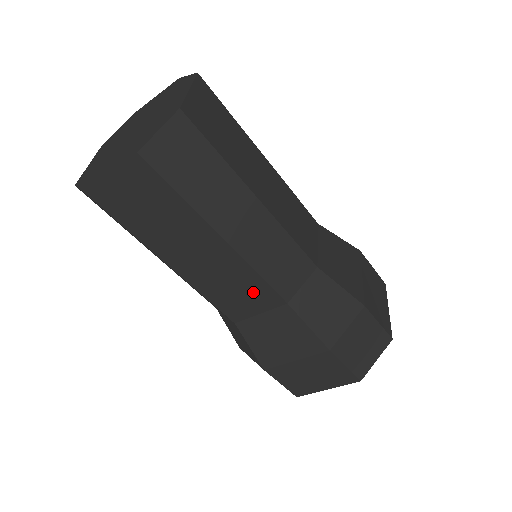
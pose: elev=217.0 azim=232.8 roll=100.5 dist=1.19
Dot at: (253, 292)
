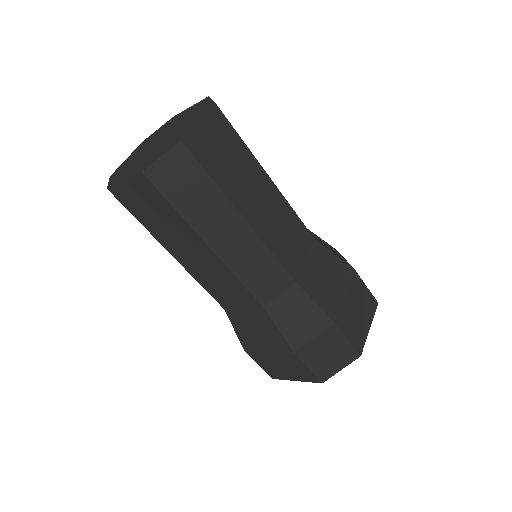
Dot at: (235, 290)
